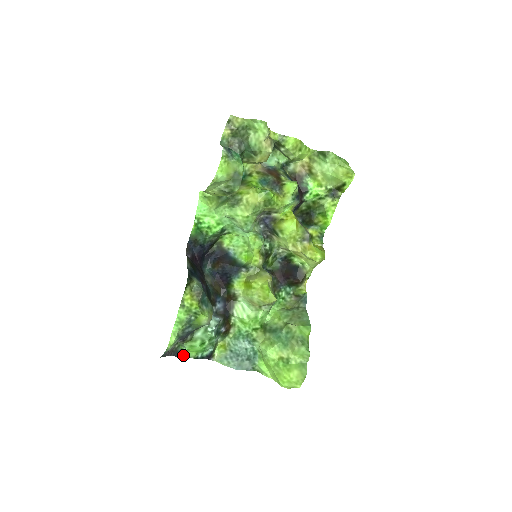
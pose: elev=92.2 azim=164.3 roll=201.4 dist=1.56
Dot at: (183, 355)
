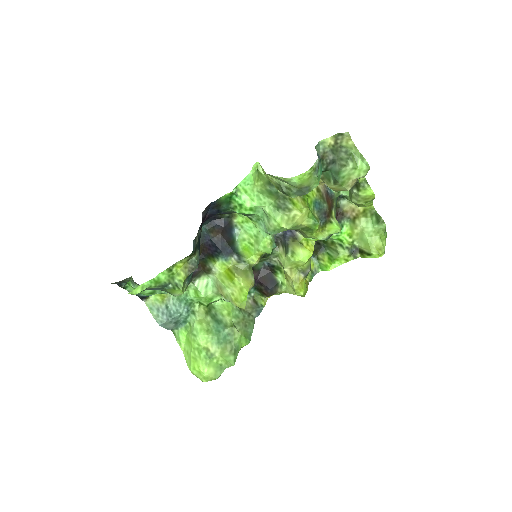
Dot at: (125, 287)
